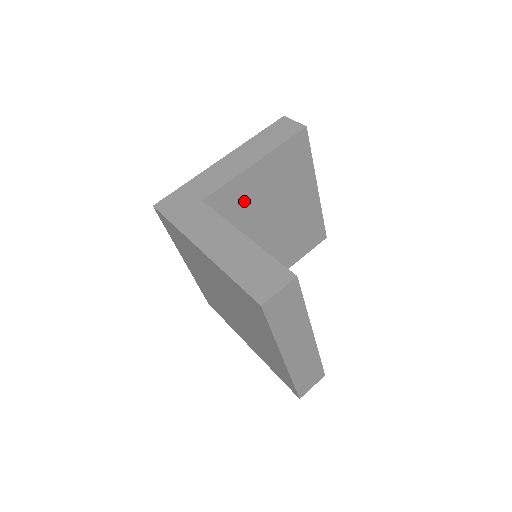
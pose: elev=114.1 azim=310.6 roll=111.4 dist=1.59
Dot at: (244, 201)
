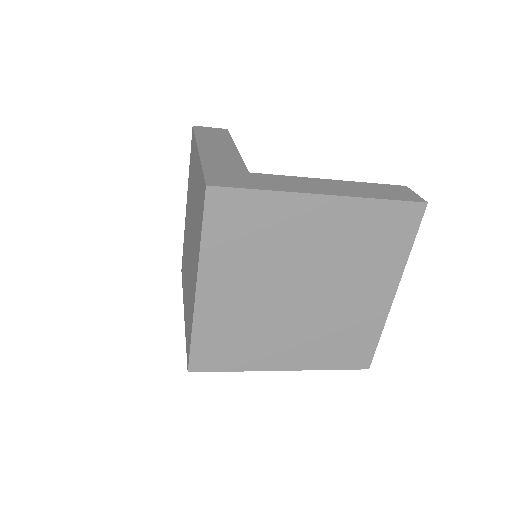
Dot at: occluded
